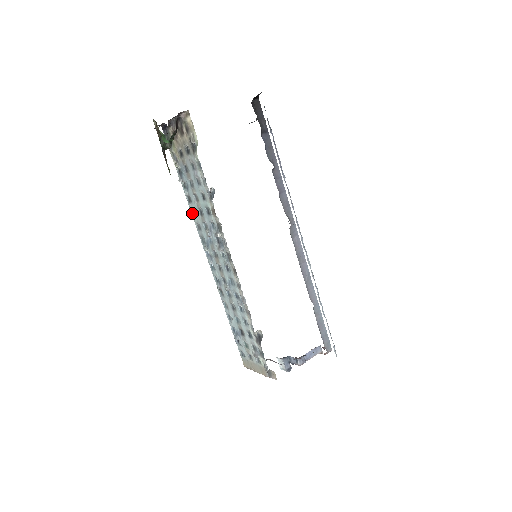
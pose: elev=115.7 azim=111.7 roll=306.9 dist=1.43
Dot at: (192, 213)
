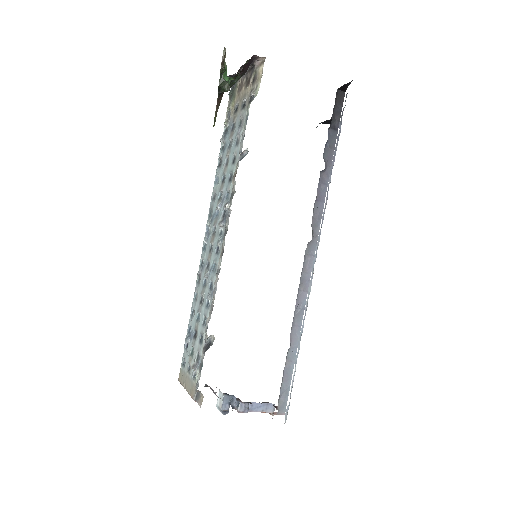
Dot at: (215, 180)
